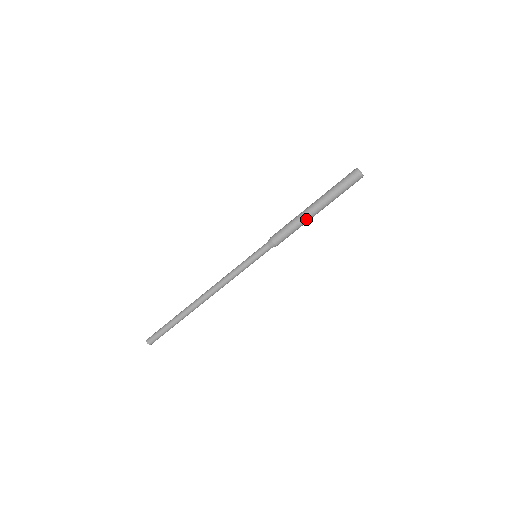
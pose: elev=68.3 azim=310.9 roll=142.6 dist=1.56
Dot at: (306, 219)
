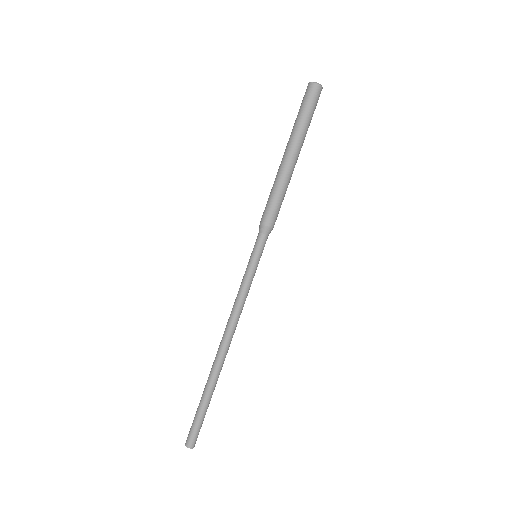
Dot at: (290, 176)
